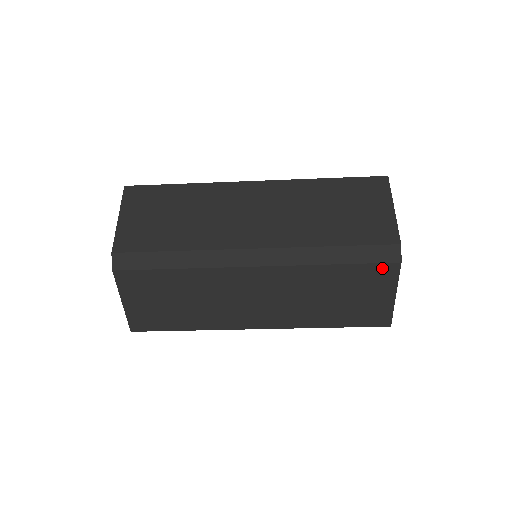
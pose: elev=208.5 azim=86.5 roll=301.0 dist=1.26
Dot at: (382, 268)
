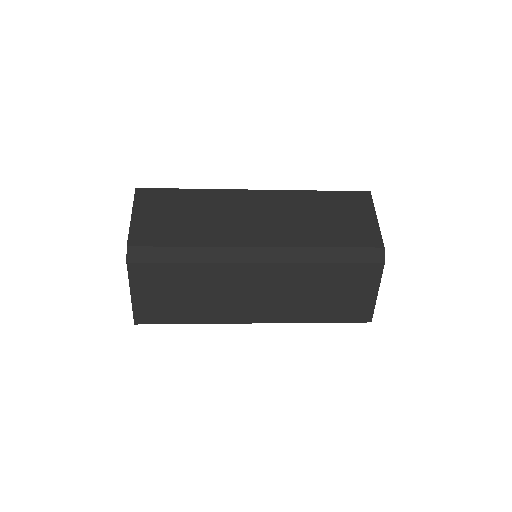
Dot at: (368, 268)
